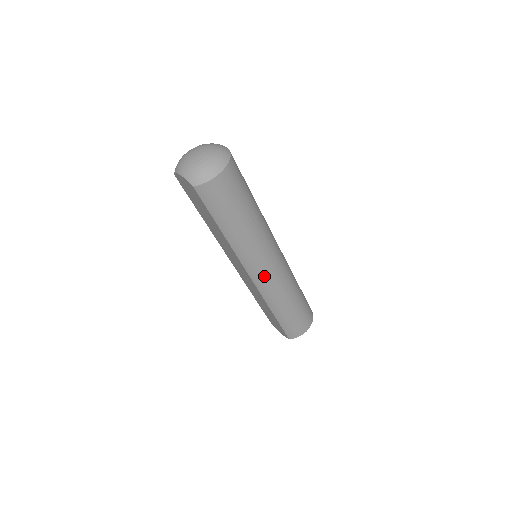
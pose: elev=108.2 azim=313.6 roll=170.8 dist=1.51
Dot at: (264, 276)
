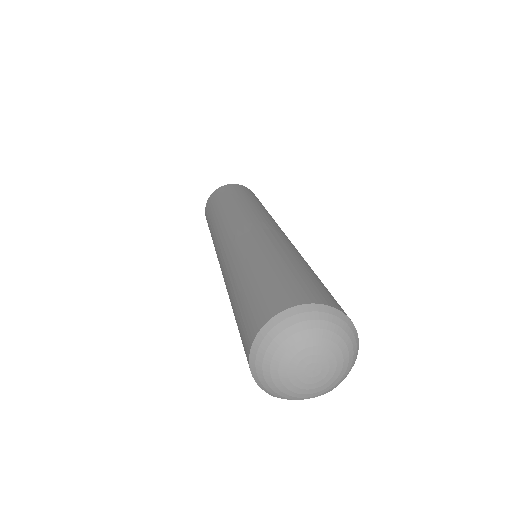
Dot at: occluded
